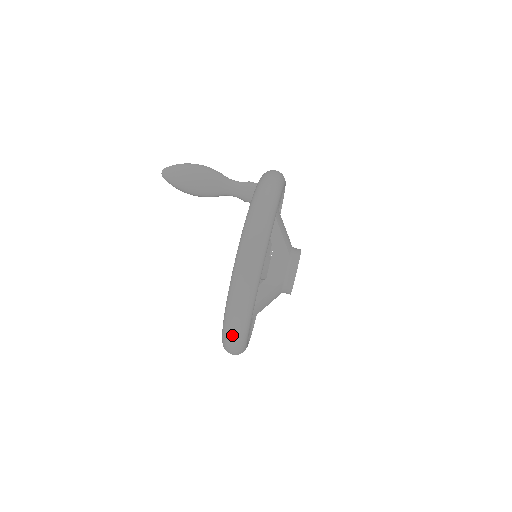
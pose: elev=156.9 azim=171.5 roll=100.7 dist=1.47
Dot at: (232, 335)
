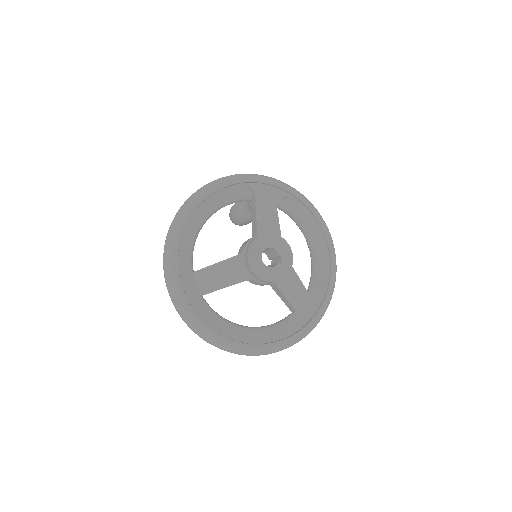
Dot at: (164, 276)
